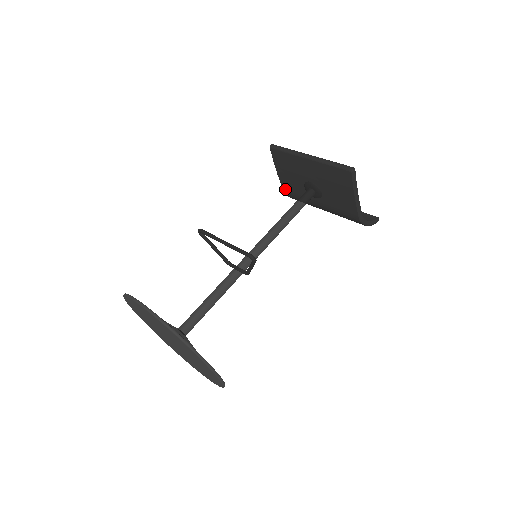
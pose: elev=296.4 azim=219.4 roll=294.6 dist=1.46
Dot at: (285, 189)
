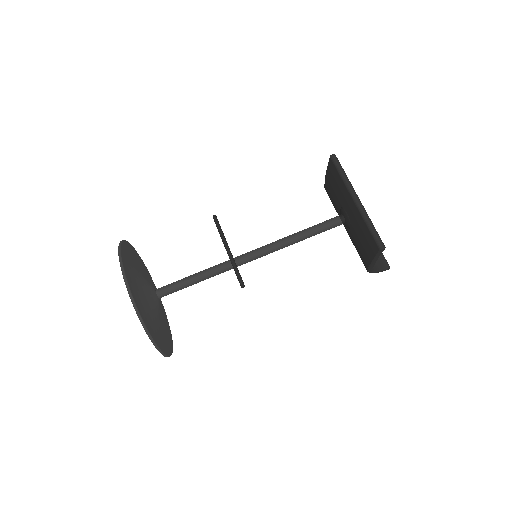
Dot at: (326, 188)
